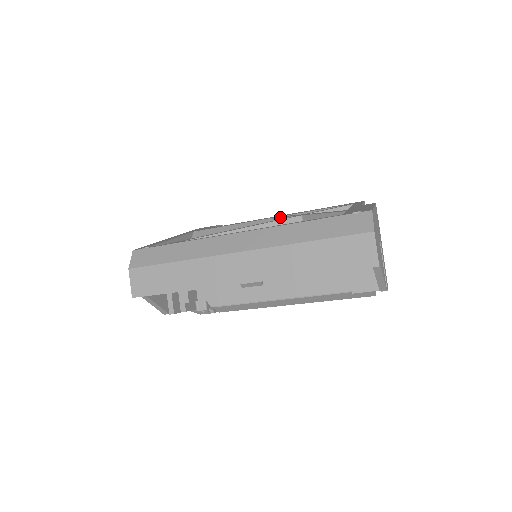
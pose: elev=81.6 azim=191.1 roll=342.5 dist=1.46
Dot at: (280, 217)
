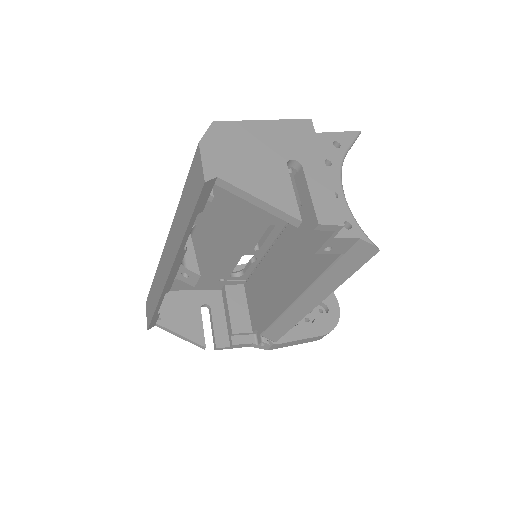
Dot at: occluded
